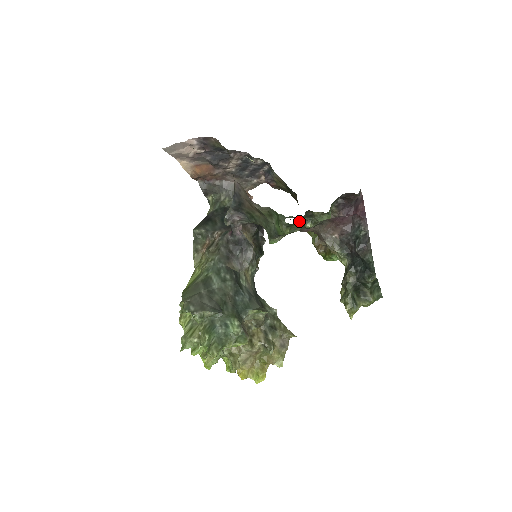
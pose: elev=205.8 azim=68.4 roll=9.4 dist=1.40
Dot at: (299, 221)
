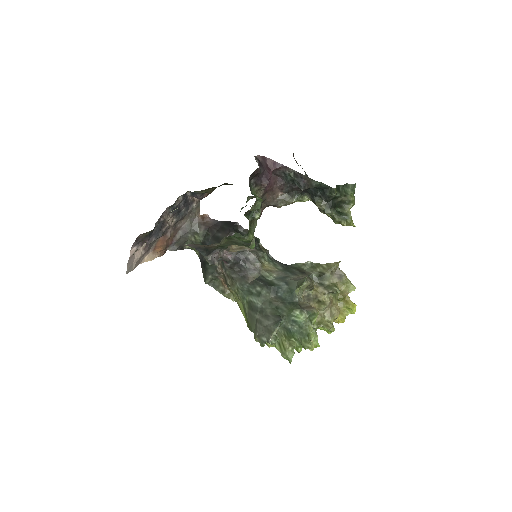
Dot at: (249, 222)
